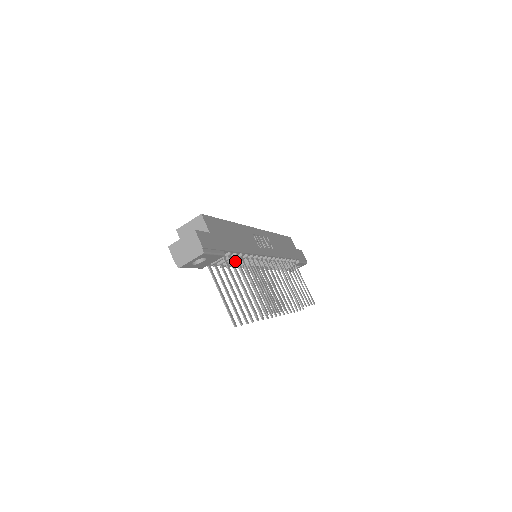
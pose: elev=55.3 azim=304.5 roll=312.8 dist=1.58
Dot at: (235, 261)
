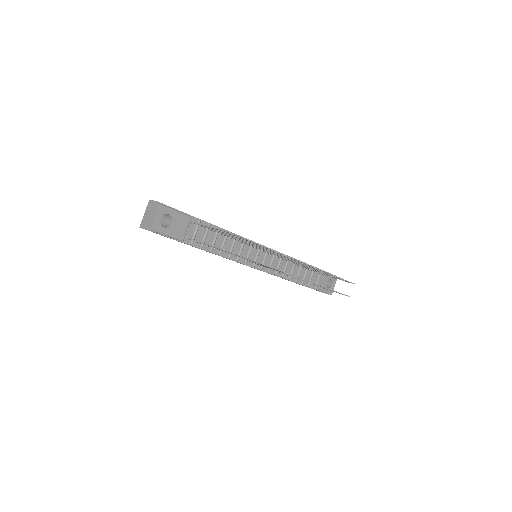
Dot at: (222, 244)
